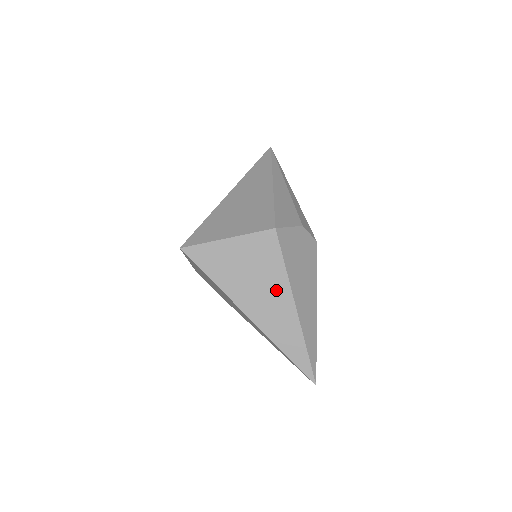
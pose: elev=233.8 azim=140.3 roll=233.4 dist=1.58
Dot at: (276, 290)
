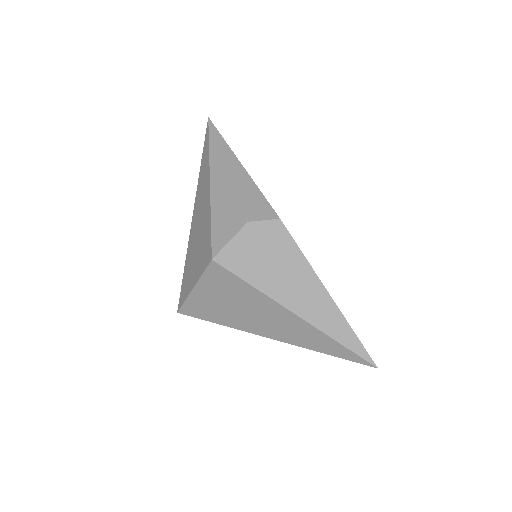
Dot at: (265, 308)
